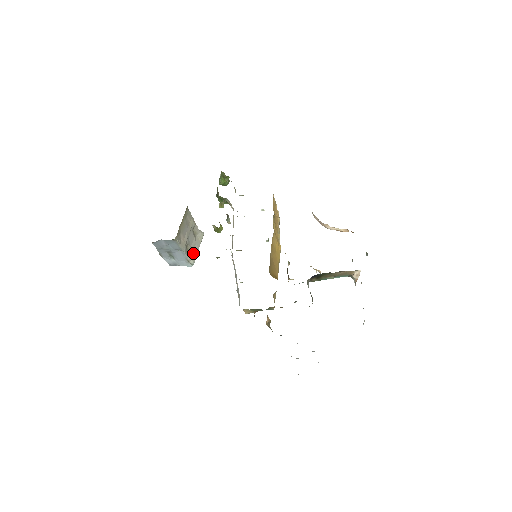
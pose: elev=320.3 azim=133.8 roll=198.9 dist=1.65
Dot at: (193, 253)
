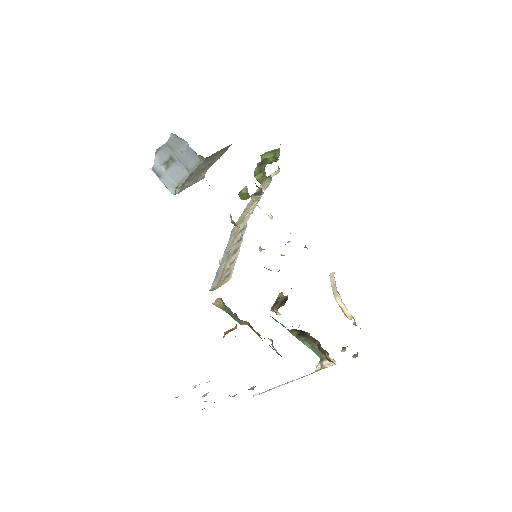
Dot at: (186, 184)
